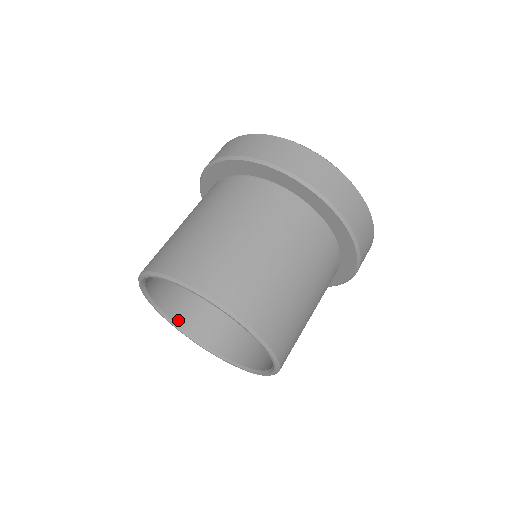
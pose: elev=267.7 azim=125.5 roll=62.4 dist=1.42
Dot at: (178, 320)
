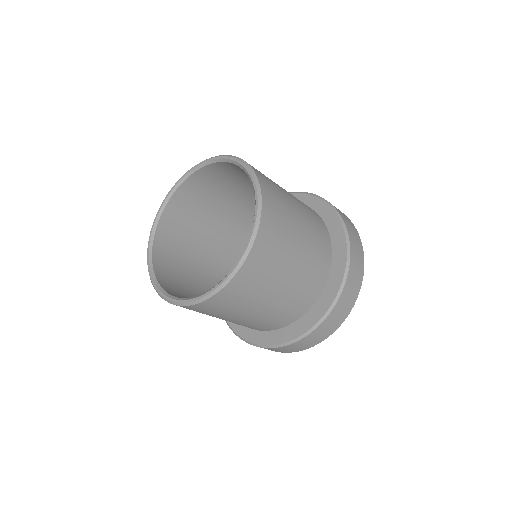
Dot at: (162, 223)
